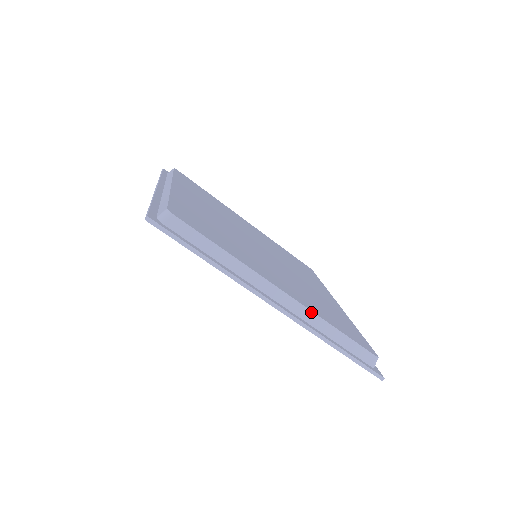
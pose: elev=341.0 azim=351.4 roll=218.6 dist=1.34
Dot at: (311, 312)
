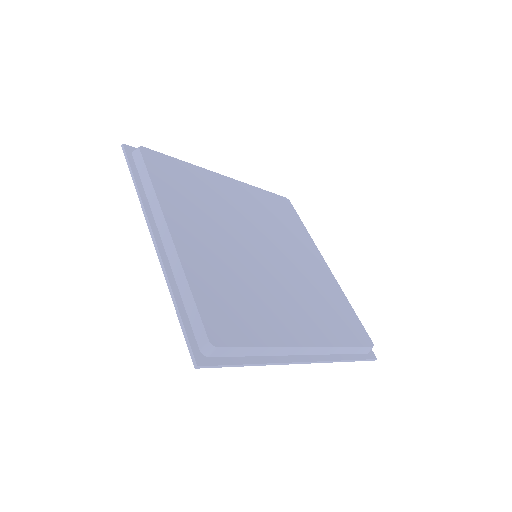
Dot at: (329, 347)
